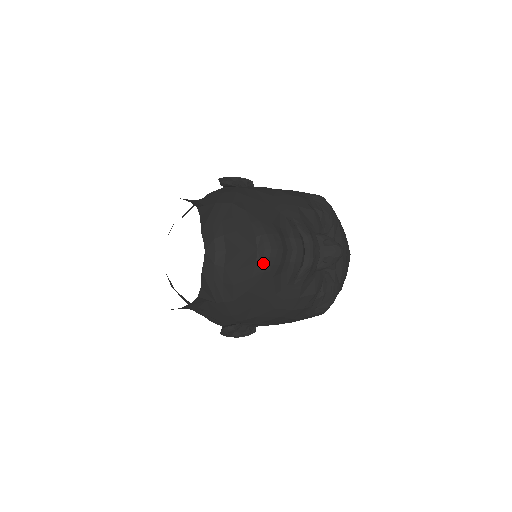
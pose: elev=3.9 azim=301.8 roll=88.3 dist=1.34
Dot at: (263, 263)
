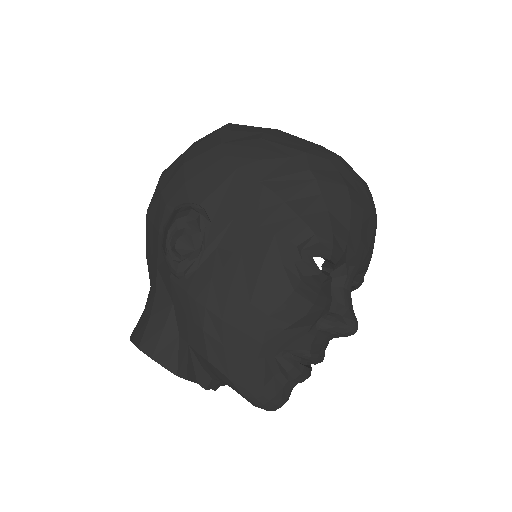
Dot at: occluded
